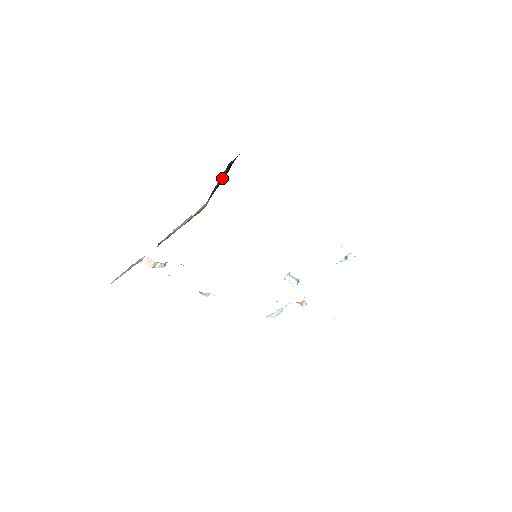
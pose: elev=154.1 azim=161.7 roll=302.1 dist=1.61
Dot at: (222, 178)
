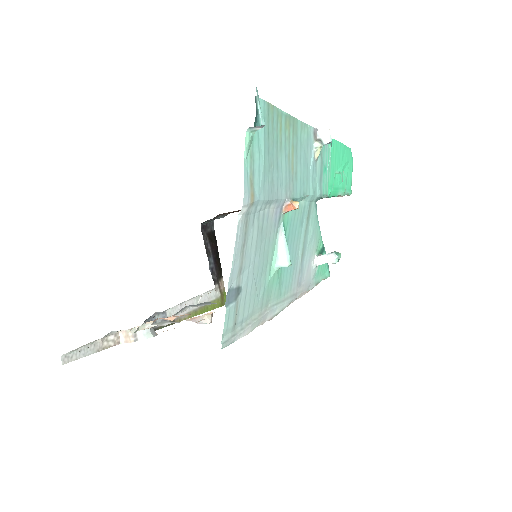
Dot at: (212, 253)
